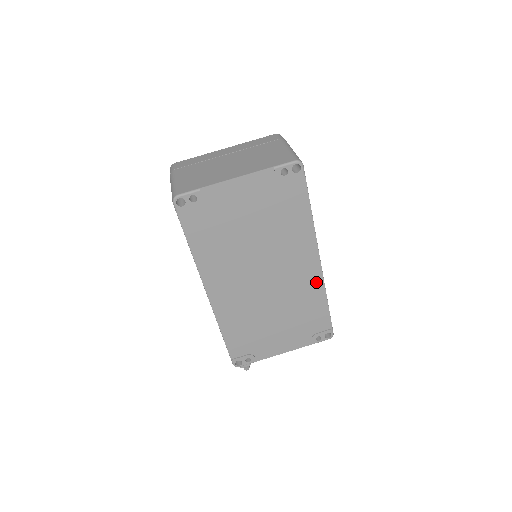
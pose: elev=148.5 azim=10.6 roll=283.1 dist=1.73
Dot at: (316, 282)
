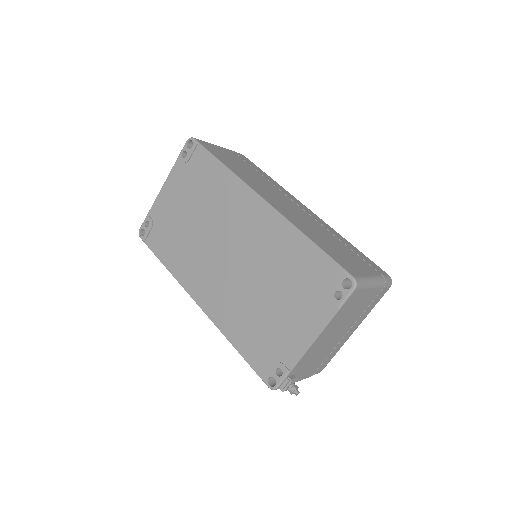
Dot at: (278, 225)
